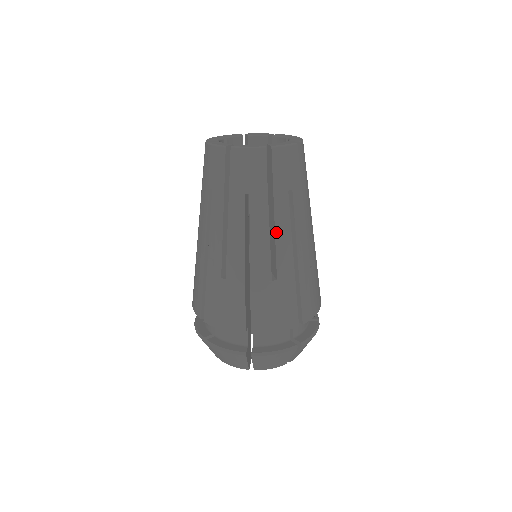
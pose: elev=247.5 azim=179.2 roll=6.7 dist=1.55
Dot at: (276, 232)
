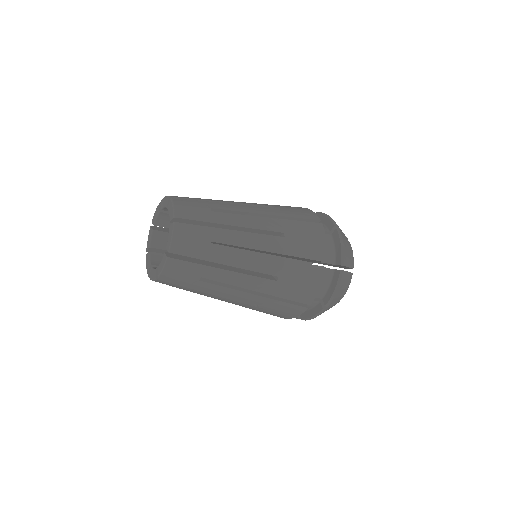
Dot at: occluded
